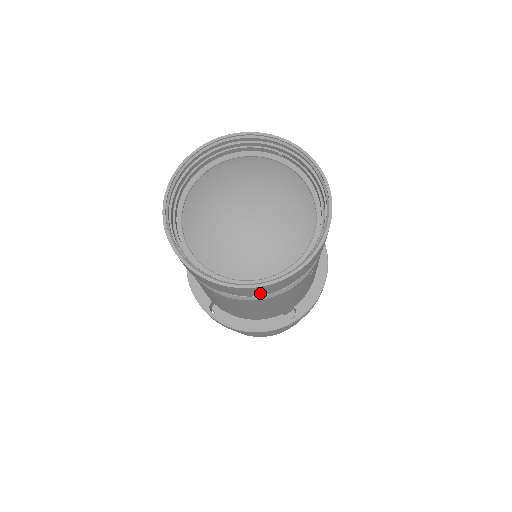
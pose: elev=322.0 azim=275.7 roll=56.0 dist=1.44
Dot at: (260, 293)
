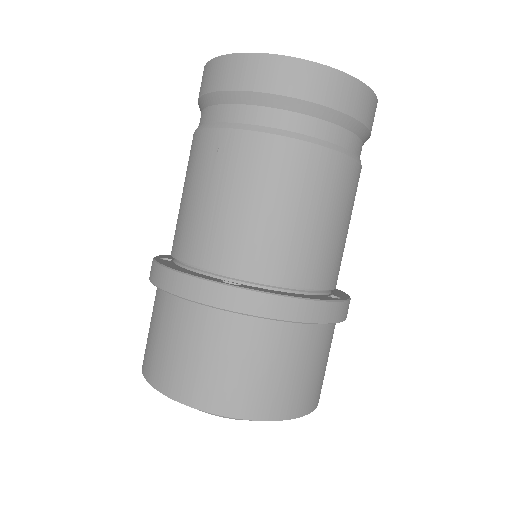
Dot at: (350, 110)
